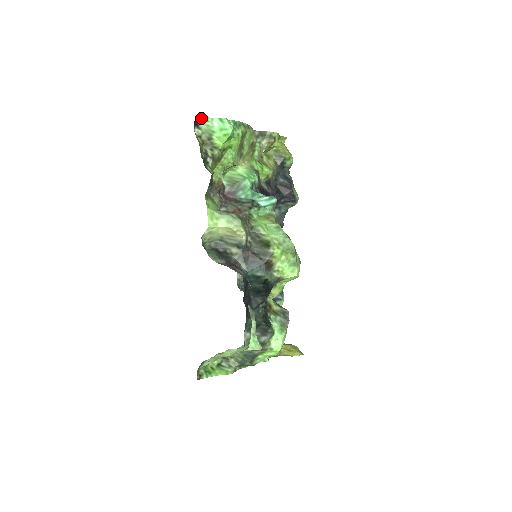
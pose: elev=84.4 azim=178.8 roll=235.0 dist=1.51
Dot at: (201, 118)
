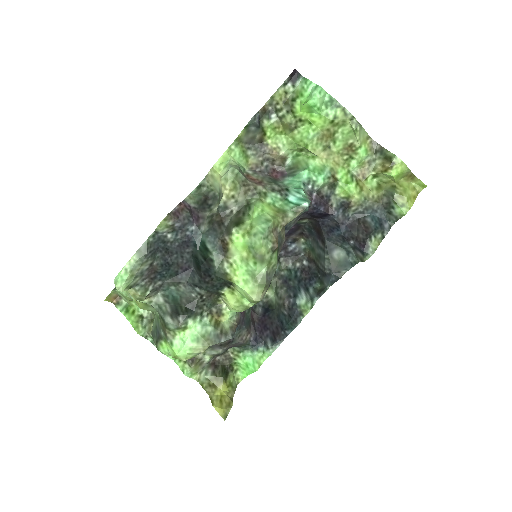
Dot at: (303, 78)
